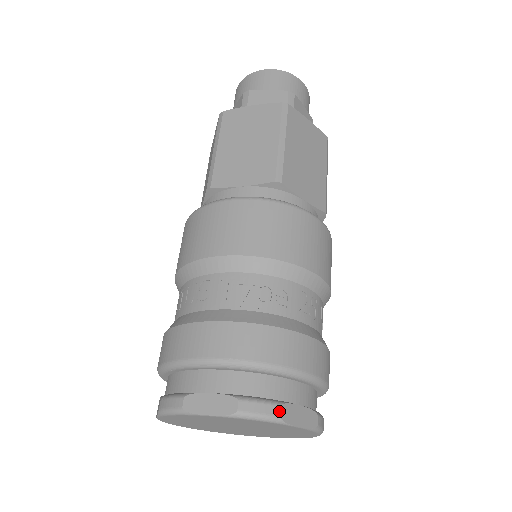
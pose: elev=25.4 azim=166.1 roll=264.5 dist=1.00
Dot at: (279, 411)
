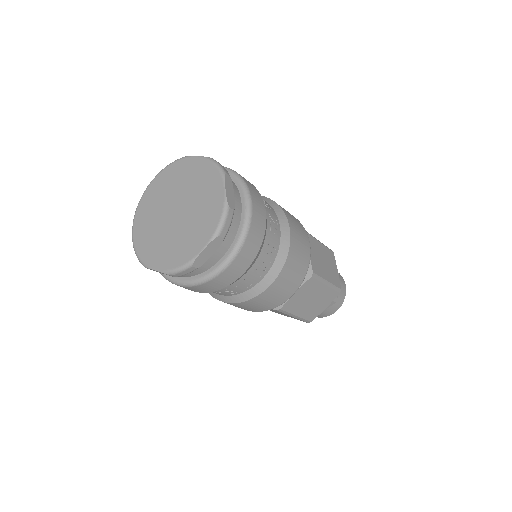
Dot at: (228, 174)
